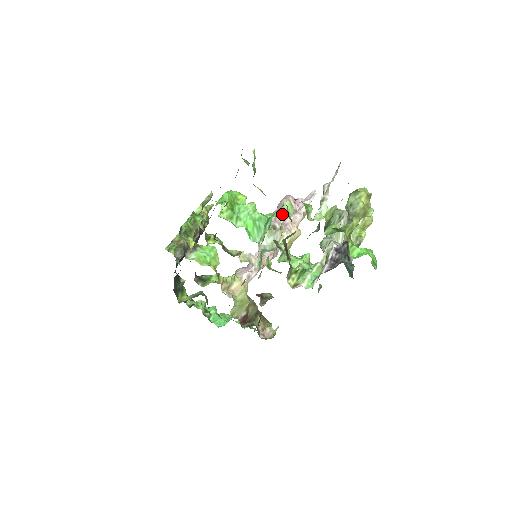
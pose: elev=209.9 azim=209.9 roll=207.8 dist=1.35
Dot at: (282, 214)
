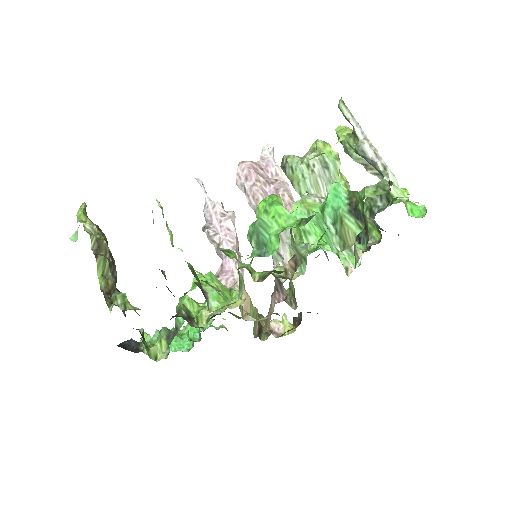
Dot at: (265, 191)
